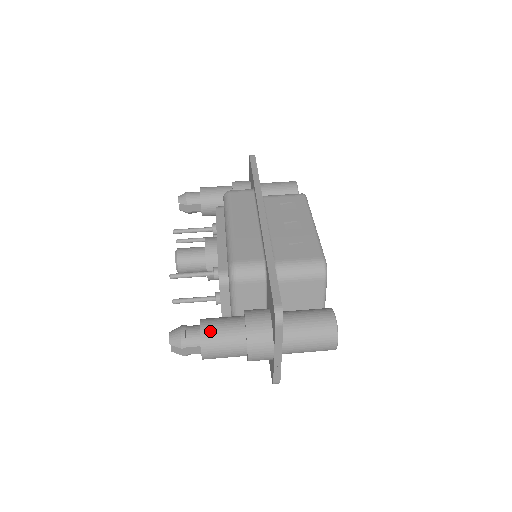
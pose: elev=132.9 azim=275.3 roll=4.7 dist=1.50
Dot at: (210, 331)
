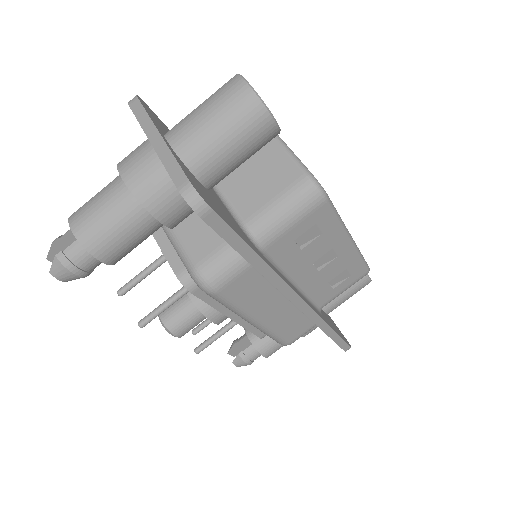
Dot at: occluded
